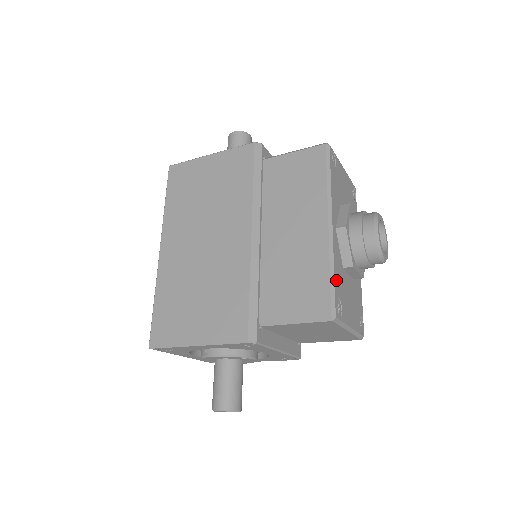
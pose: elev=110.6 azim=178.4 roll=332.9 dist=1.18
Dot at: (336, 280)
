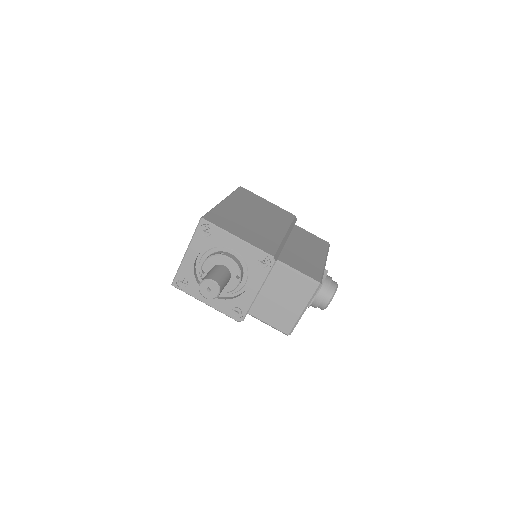
Dot at: occluded
